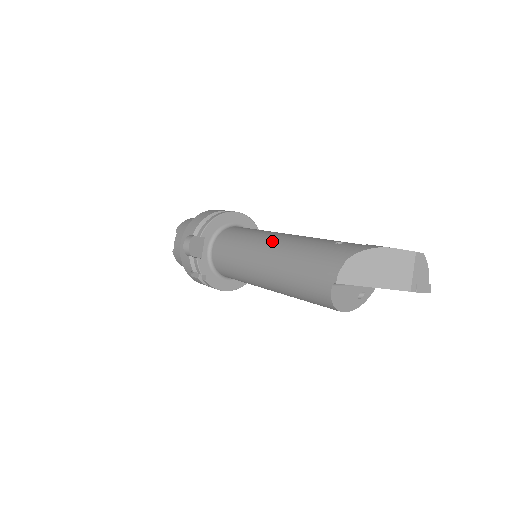
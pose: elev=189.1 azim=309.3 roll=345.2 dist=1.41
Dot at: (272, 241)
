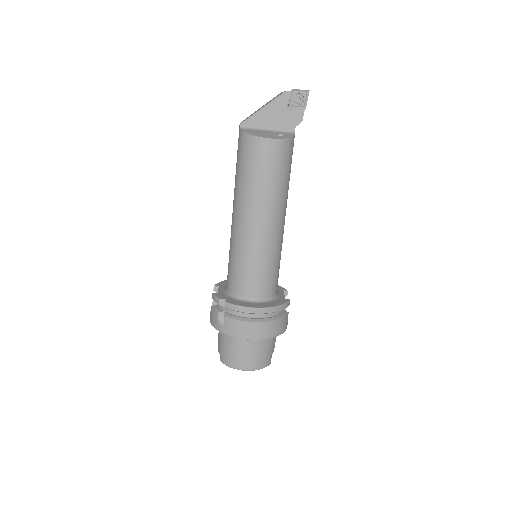
Dot at: occluded
